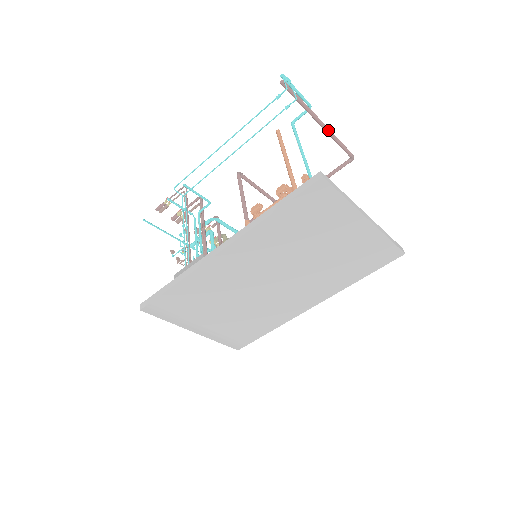
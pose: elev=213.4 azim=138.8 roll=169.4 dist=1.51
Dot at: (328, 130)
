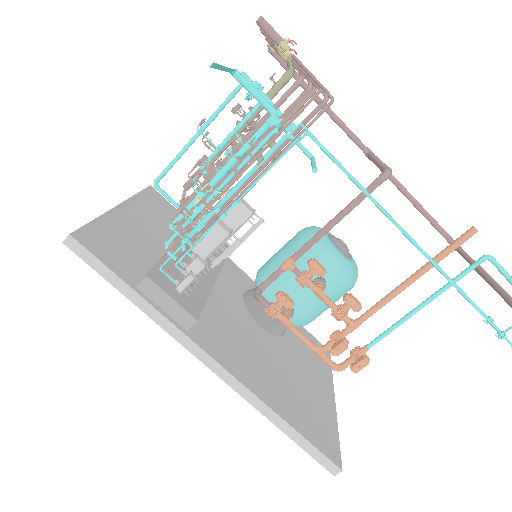
Dot at: (481, 275)
